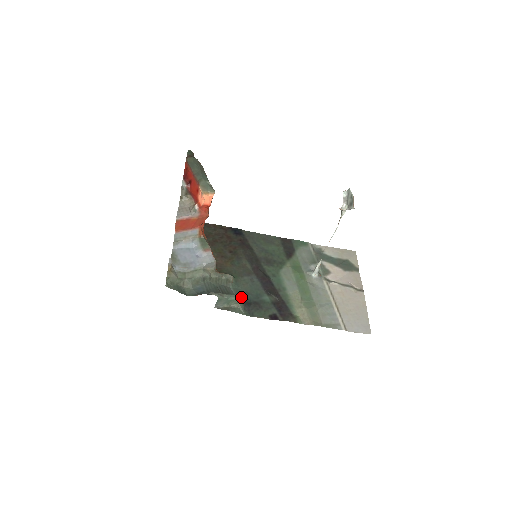
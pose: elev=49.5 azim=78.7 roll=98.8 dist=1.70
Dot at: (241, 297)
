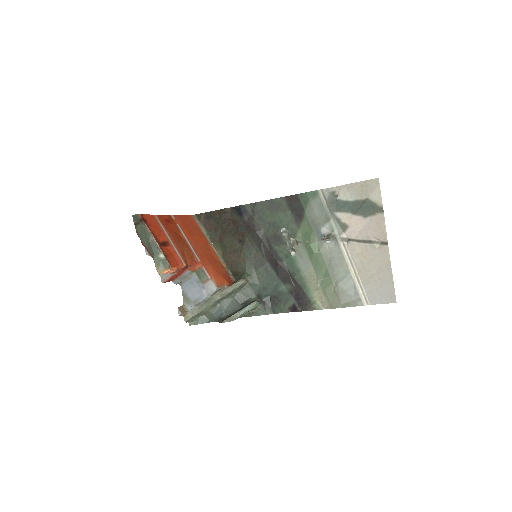
Dot at: (257, 302)
